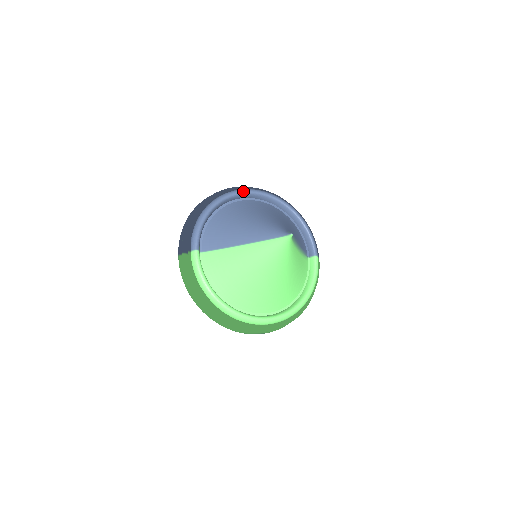
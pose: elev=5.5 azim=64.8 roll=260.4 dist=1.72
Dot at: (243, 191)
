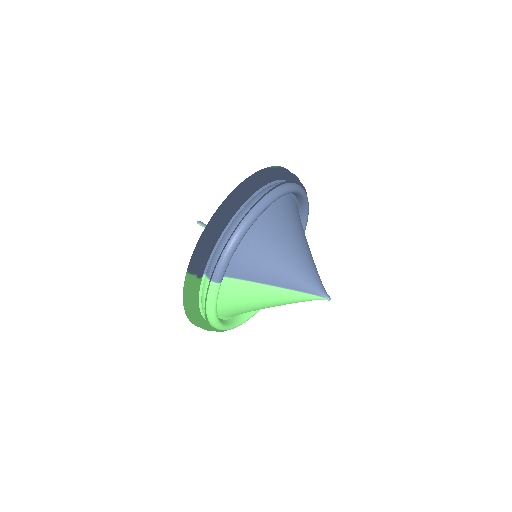
Dot at: (283, 194)
